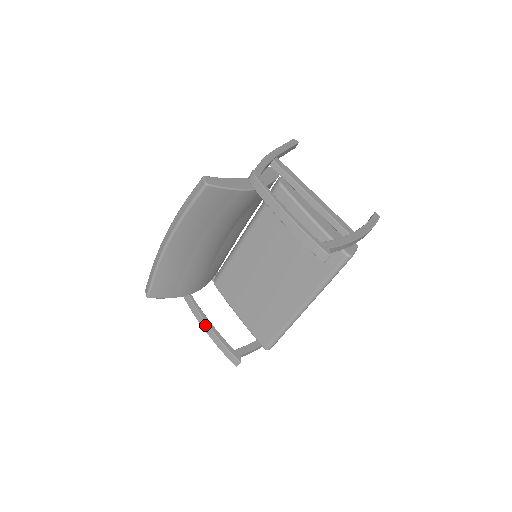
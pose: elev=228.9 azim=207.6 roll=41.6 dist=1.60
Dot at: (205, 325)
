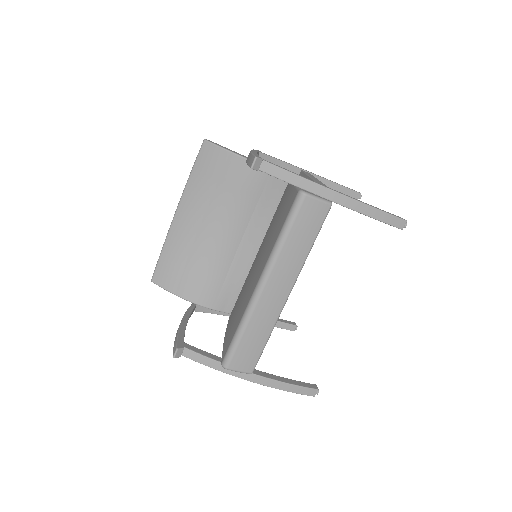
Dot at: occluded
